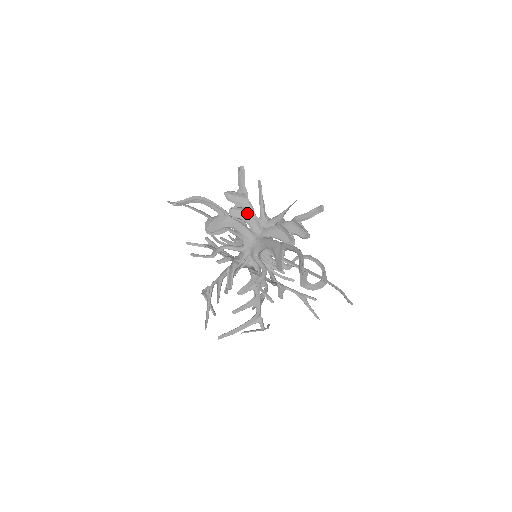
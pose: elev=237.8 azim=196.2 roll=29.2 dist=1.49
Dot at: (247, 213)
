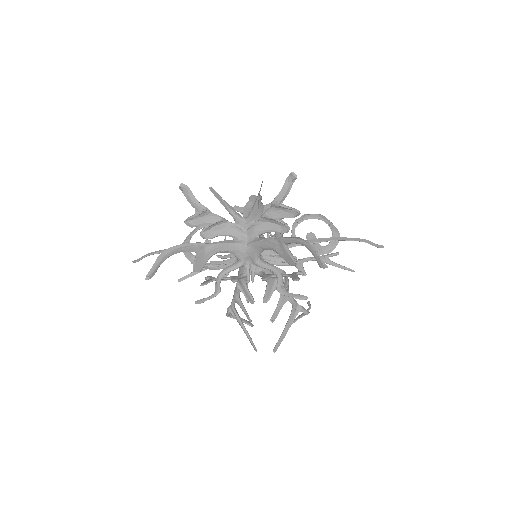
Dot at: (220, 226)
